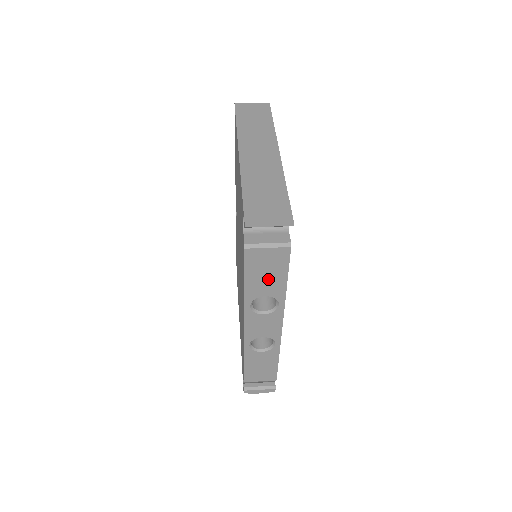
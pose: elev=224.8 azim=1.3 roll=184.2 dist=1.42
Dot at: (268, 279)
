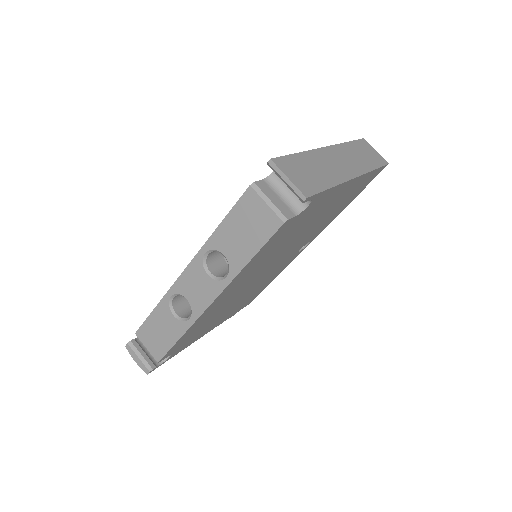
Dot at: (241, 239)
